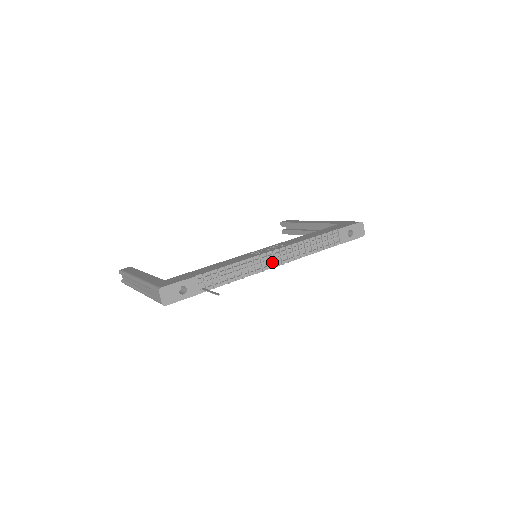
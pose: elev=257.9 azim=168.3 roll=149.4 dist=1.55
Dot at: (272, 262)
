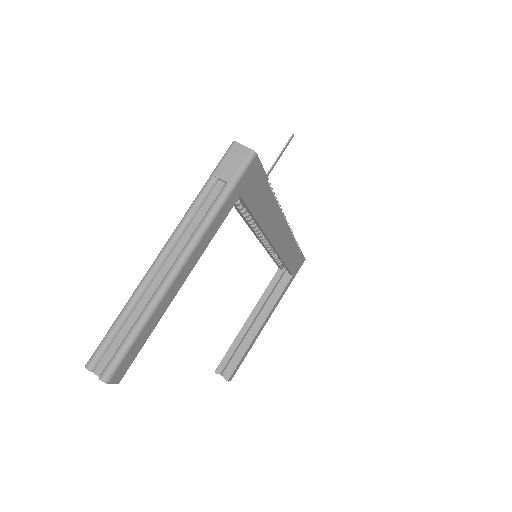
Dot at: occluded
